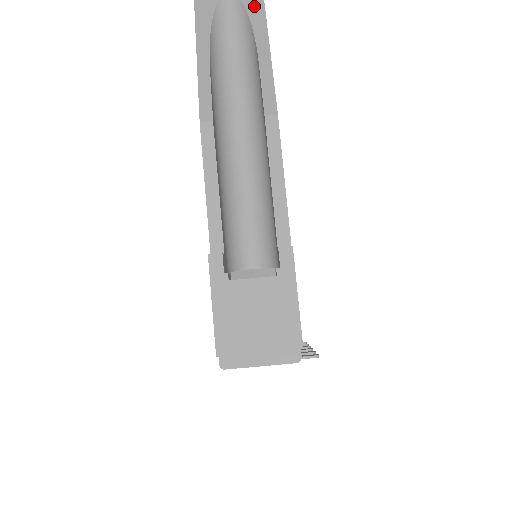
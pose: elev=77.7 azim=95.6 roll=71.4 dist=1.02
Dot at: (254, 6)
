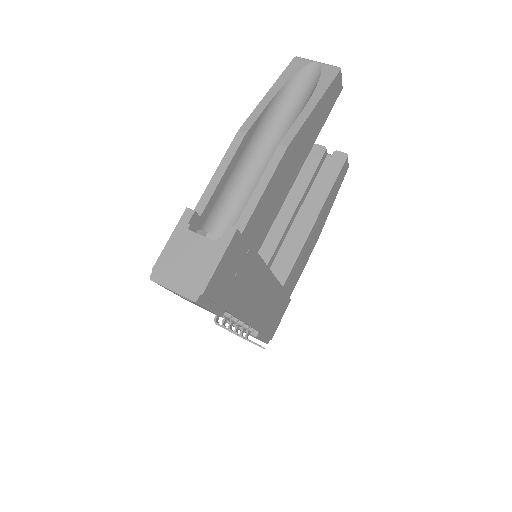
Dot at: (327, 77)
